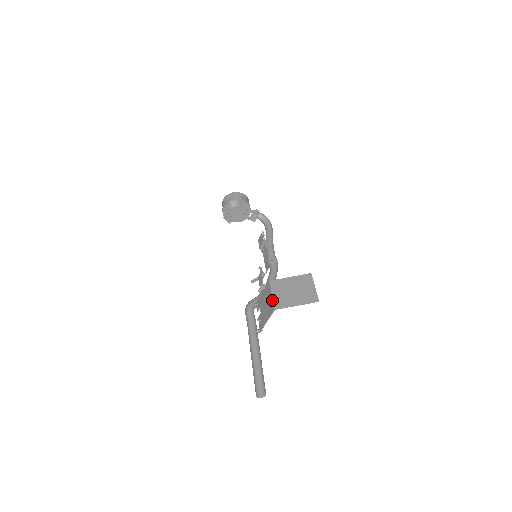
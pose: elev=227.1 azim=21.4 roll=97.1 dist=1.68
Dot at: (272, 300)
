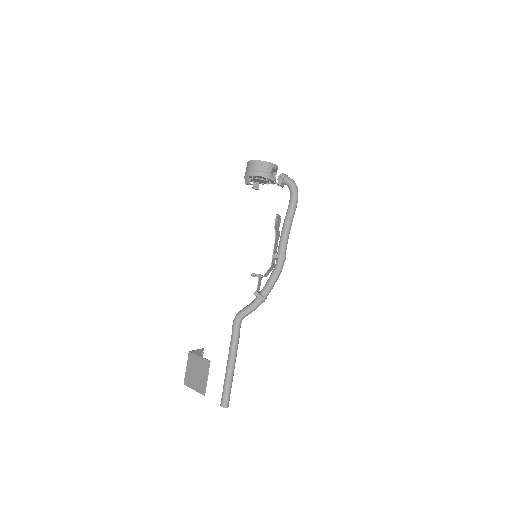
Dot at: (185, 373)
